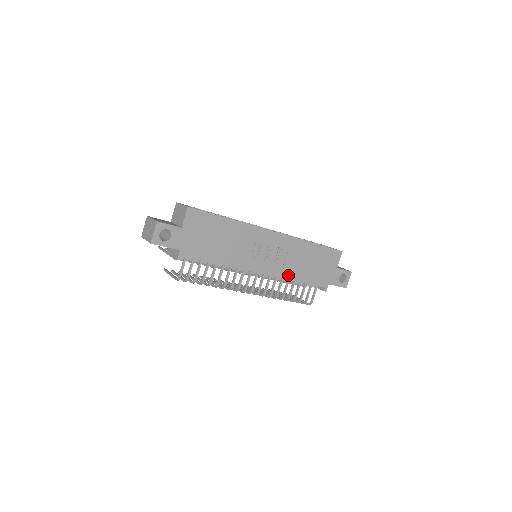
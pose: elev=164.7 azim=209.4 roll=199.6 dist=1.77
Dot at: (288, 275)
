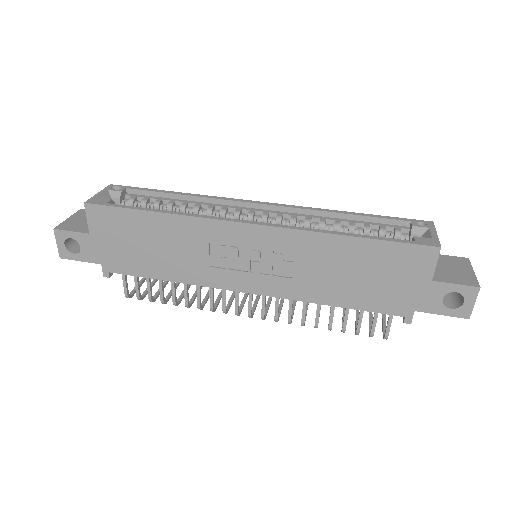
Dot at: (307, 295)
